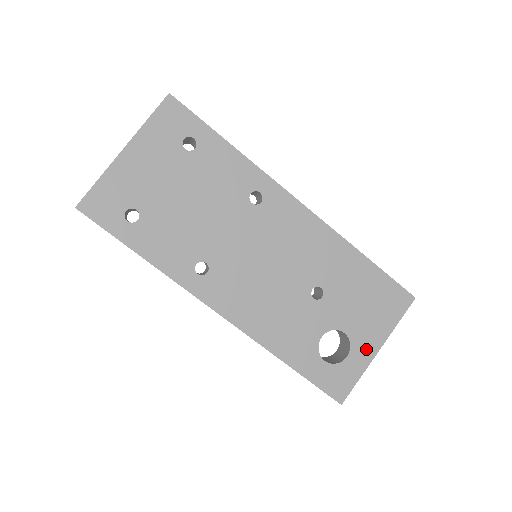
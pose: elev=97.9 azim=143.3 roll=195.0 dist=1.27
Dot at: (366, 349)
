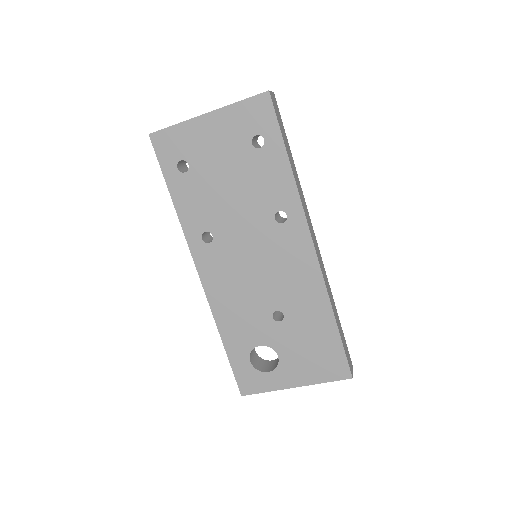
Dot at: (286, 379)
